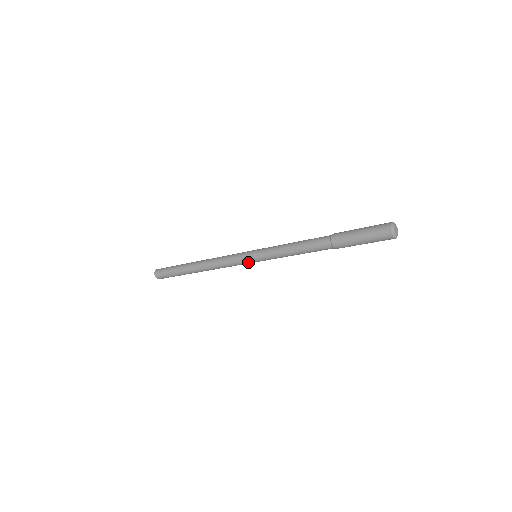
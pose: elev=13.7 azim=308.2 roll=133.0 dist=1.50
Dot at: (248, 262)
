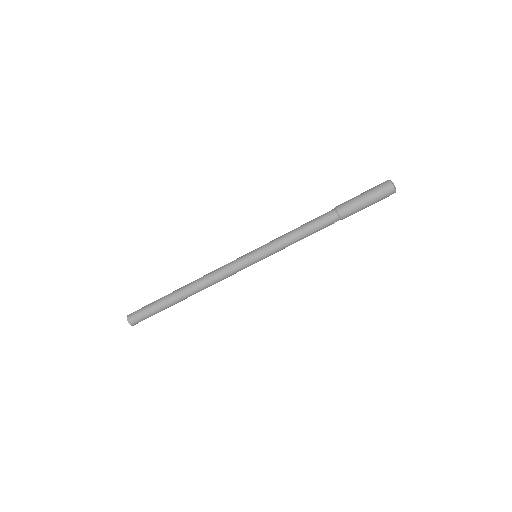
Dot at: (247, 259)
